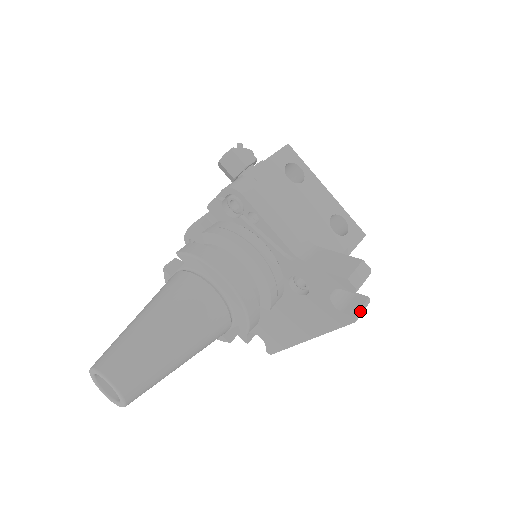
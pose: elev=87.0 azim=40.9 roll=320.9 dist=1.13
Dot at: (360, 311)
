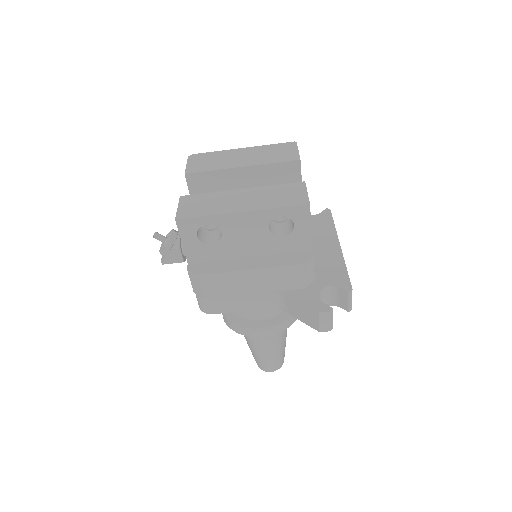
Dot at: (349, 305)
